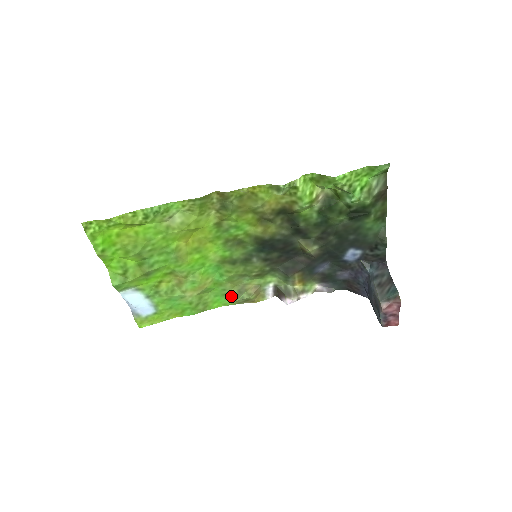
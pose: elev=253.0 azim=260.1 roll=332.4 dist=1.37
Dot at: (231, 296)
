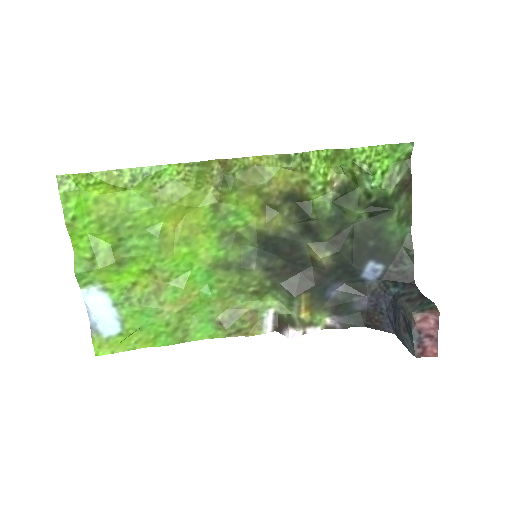
Dot at: (220, 323)
